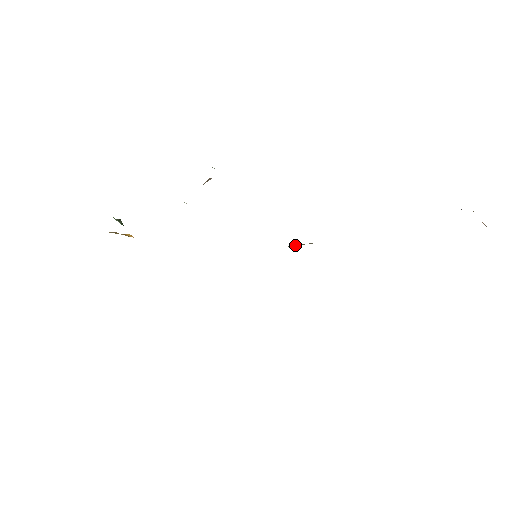
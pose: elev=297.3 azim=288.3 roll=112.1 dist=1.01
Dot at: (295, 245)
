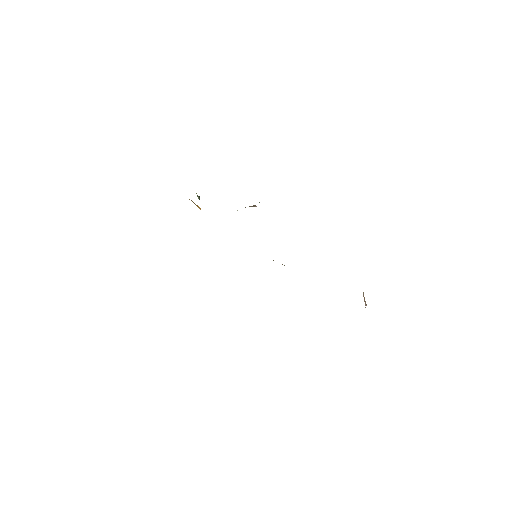
Dot at: occluded
